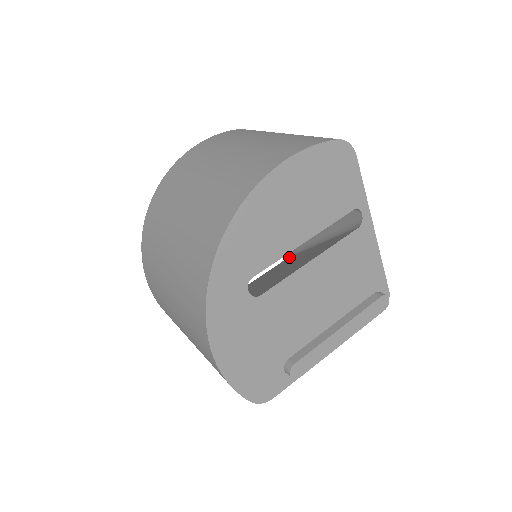
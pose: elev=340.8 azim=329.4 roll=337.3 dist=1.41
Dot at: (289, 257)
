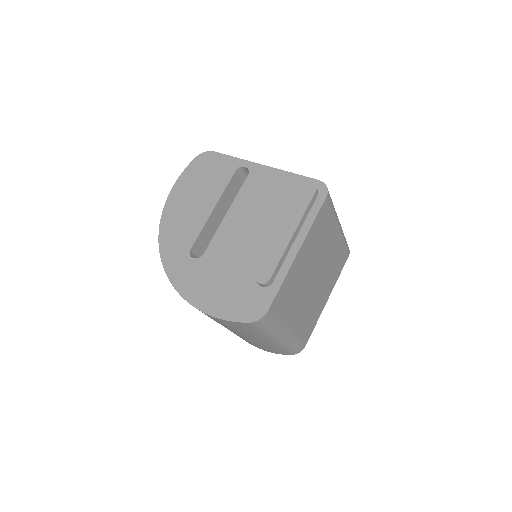
Dot at: occluded
